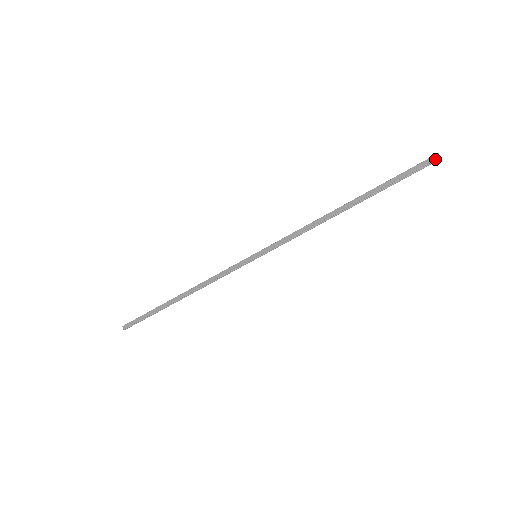
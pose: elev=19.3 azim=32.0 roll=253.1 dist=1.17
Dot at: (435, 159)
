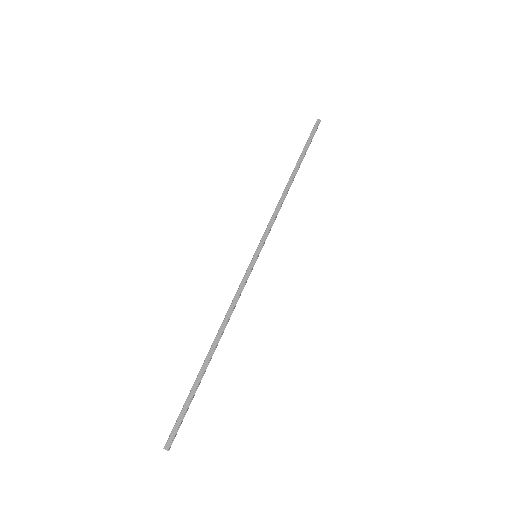
Dot at: (319, 122)
